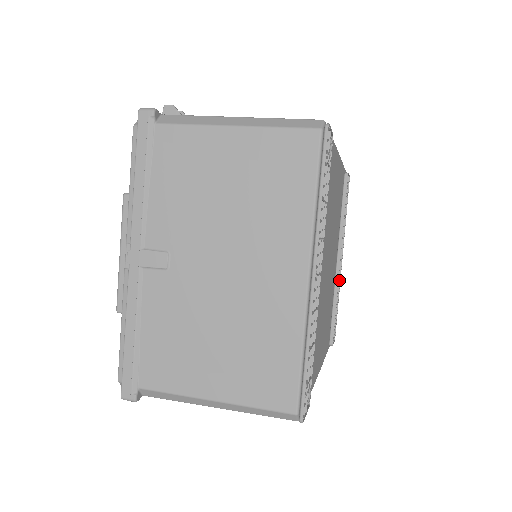
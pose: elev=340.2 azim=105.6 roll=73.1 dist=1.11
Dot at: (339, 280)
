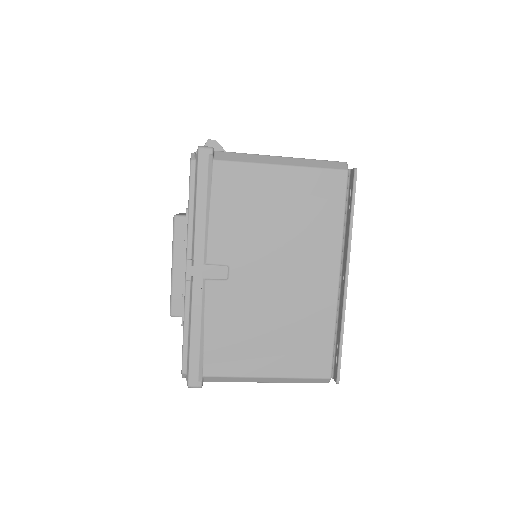
Dot at: occluded
